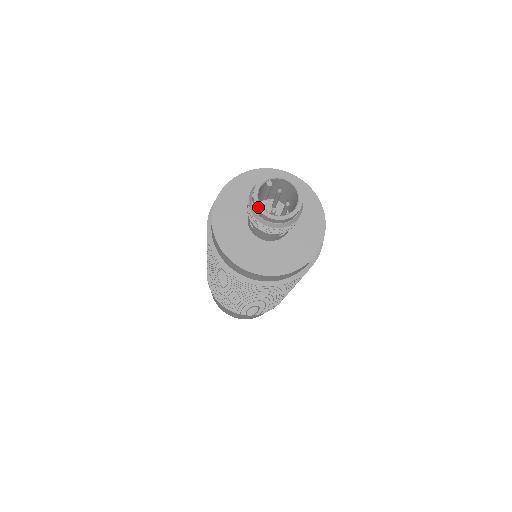
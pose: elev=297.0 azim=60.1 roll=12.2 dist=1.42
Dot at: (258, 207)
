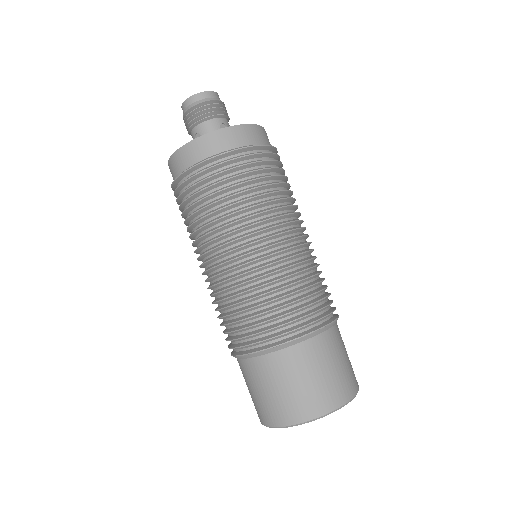
Dot at: (185, 101)
